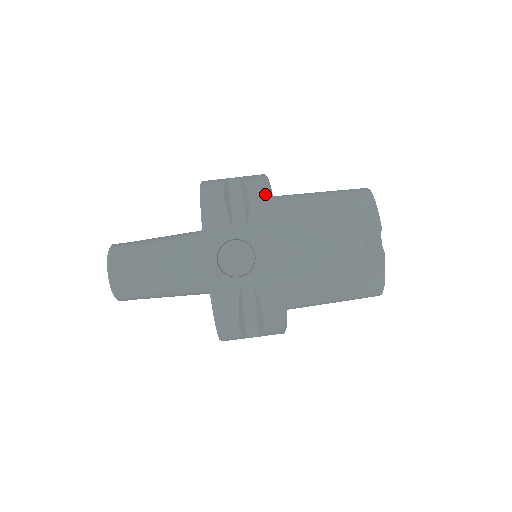
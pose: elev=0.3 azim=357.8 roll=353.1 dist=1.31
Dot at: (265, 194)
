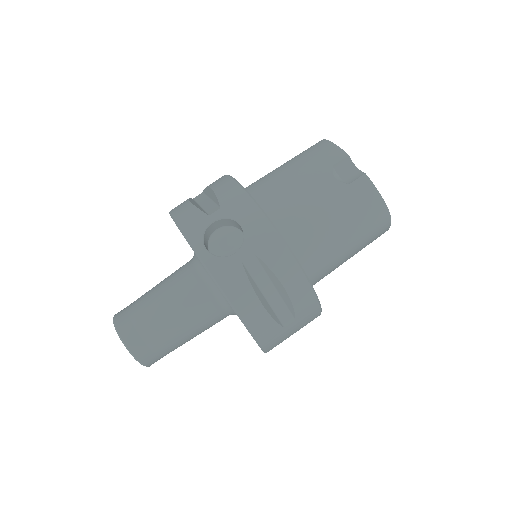
Dot at: (225, 180)
